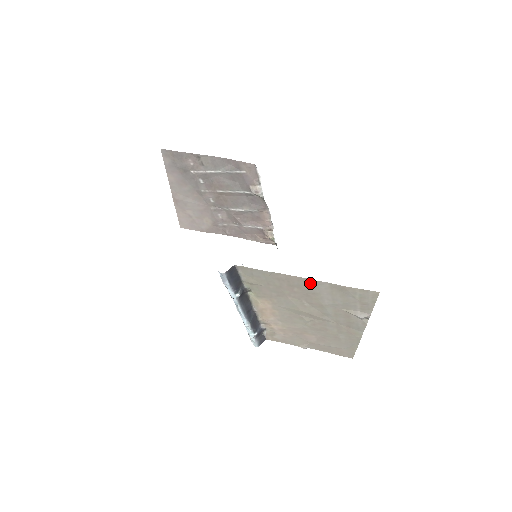
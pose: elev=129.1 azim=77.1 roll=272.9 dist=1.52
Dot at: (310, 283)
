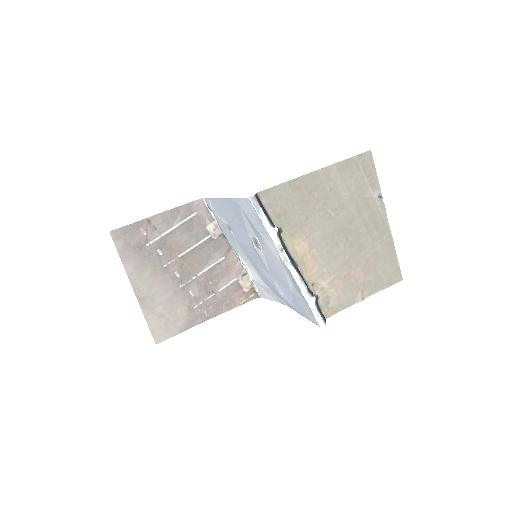
Dot at: (322, 175)
